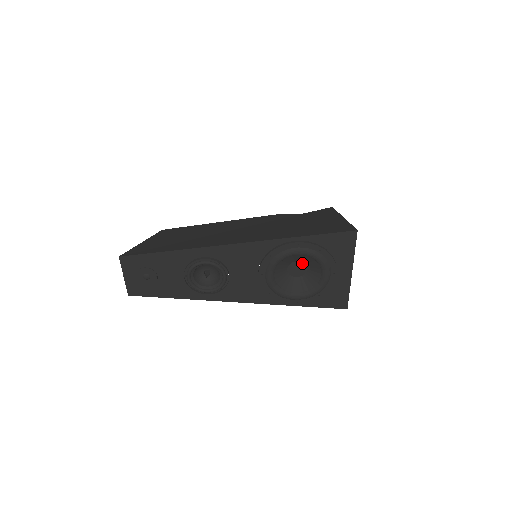
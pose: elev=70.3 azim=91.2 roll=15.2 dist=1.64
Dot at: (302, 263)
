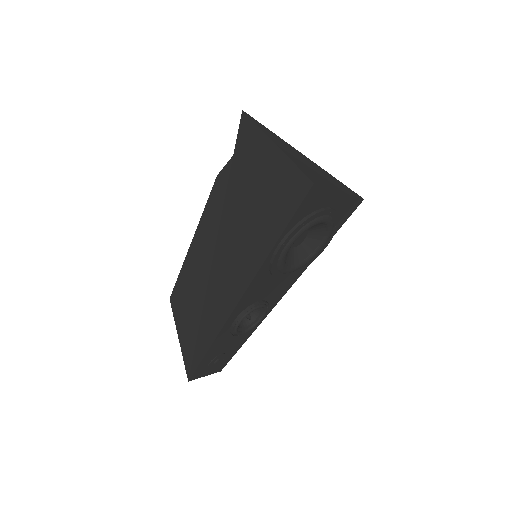
Dot at: occluded
